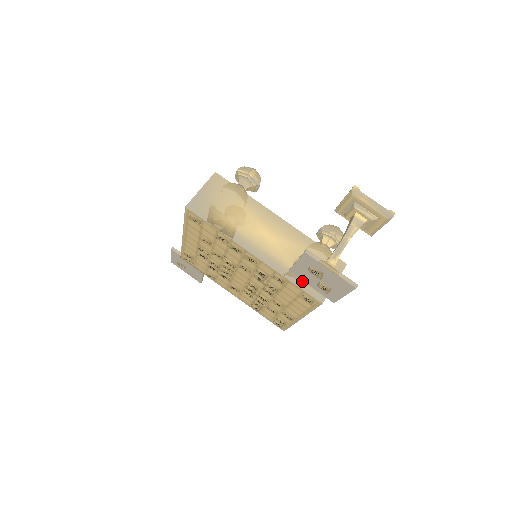
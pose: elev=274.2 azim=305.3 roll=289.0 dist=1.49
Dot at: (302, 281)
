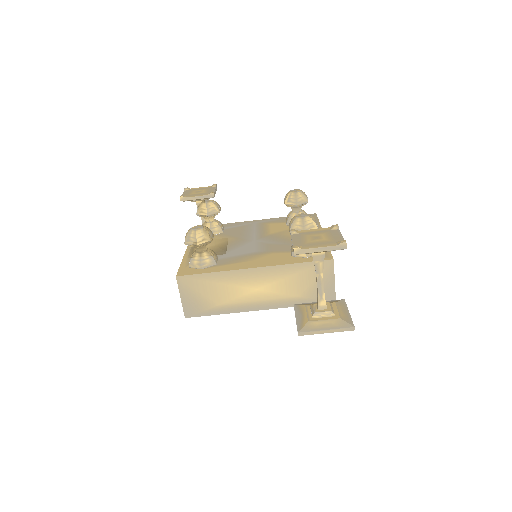
Dot at: (309, 299)
